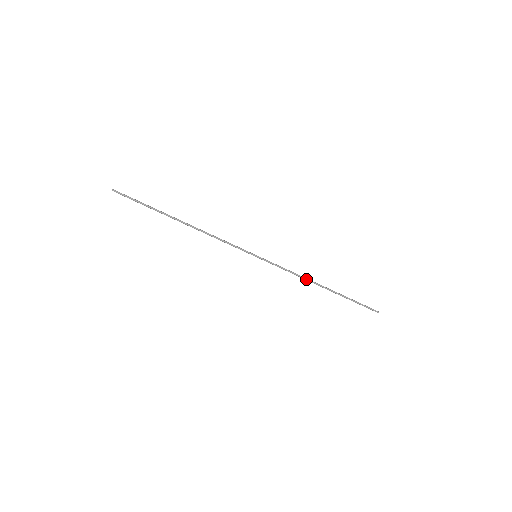
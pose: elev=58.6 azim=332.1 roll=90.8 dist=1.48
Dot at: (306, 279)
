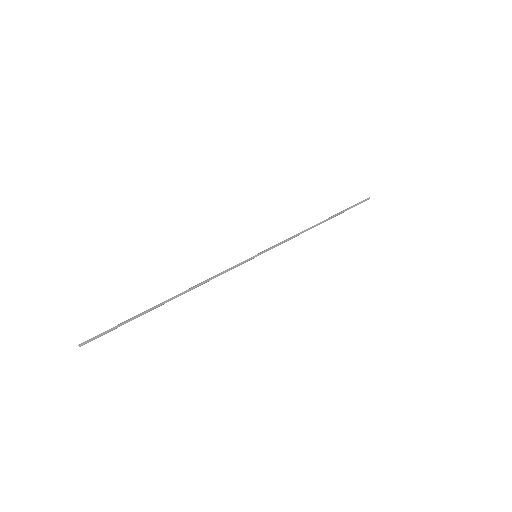
Dot at: occluded
